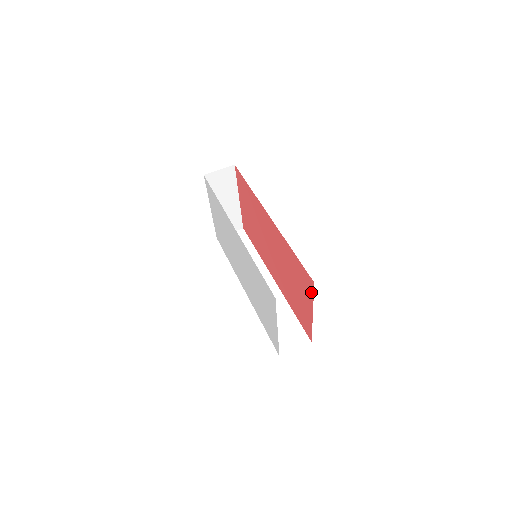
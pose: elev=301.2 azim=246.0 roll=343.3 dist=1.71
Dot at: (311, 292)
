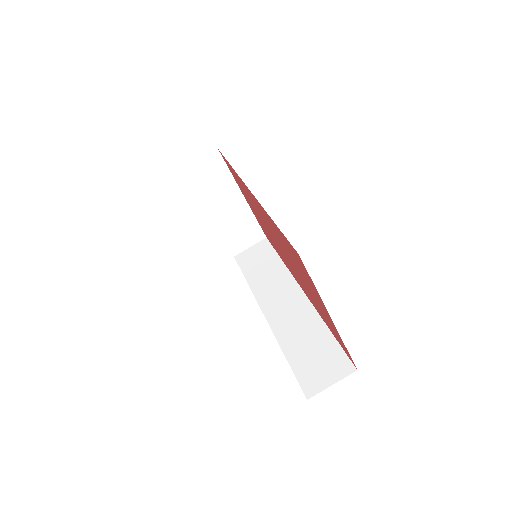
Dot at: (308, 276)
